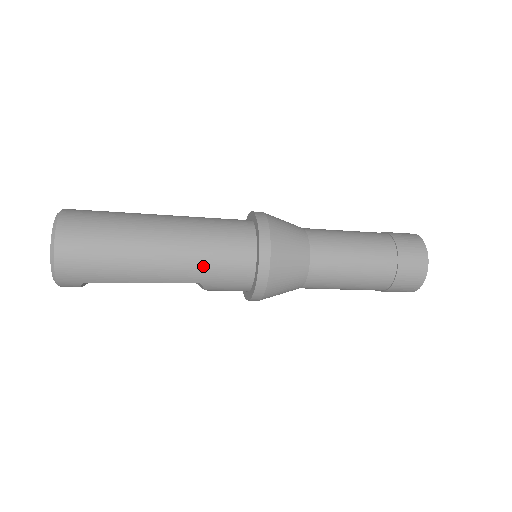
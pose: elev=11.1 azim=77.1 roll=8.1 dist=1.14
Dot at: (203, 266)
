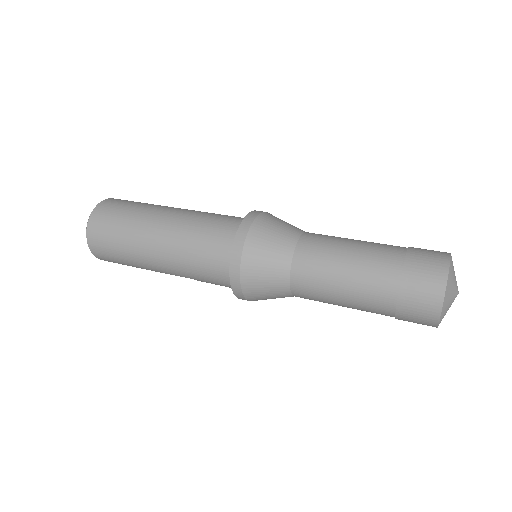
Dot at: (190, 270)
